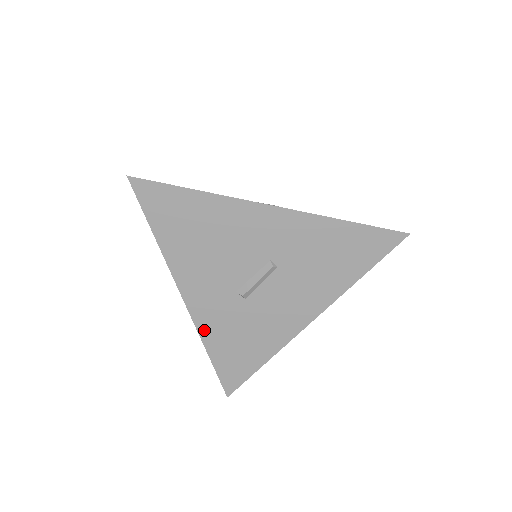
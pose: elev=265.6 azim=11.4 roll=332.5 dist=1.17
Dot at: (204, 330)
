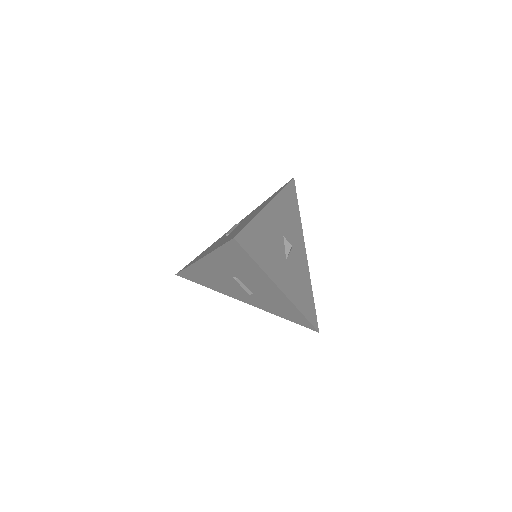
Dot at: (267, 310)
